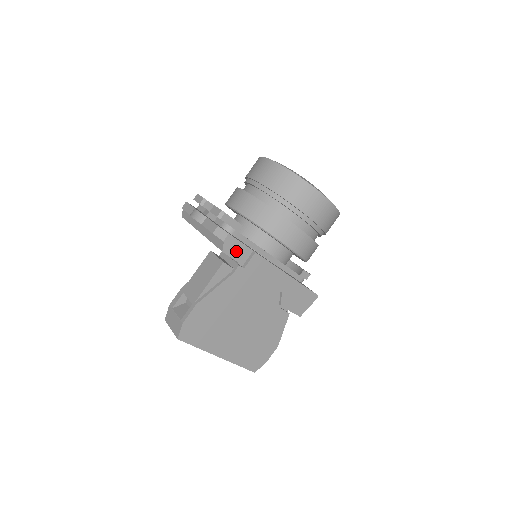
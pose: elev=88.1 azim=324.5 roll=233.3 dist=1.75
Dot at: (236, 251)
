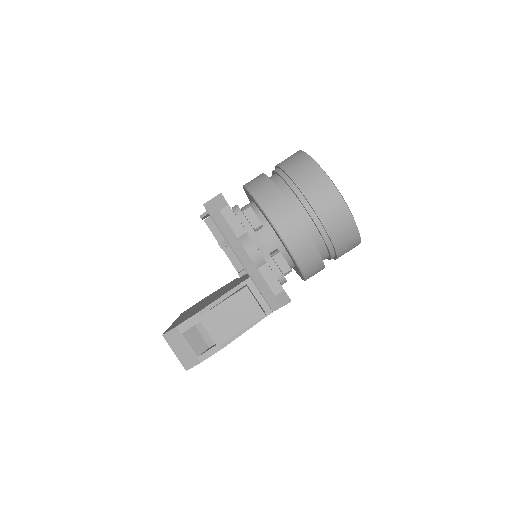
Dot at: occluded
